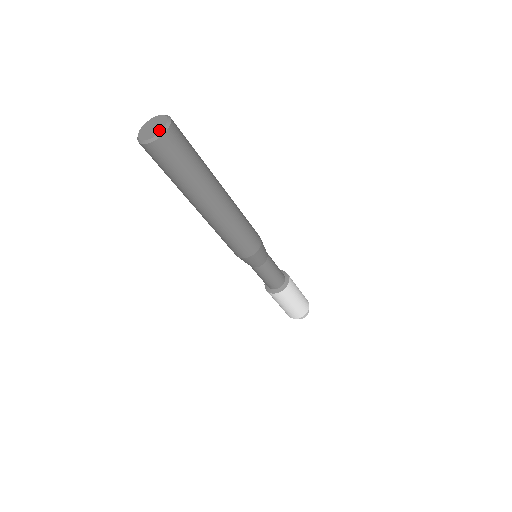
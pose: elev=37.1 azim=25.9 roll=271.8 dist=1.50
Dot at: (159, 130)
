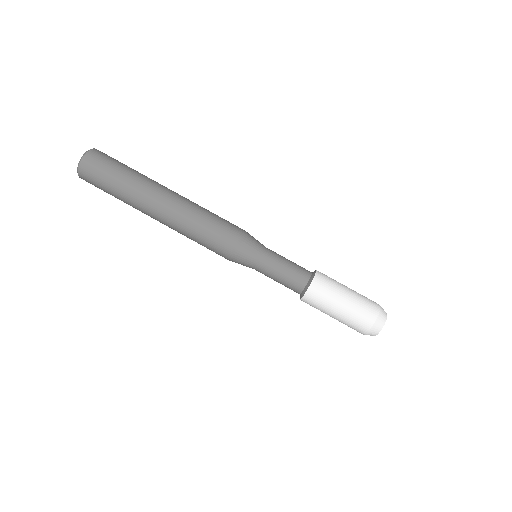
Dot at: (83, 157)
